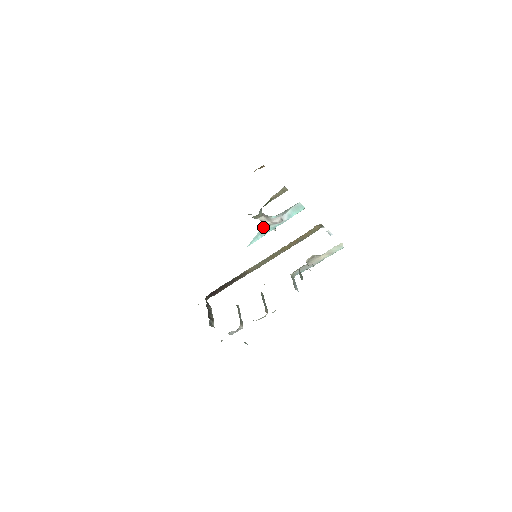
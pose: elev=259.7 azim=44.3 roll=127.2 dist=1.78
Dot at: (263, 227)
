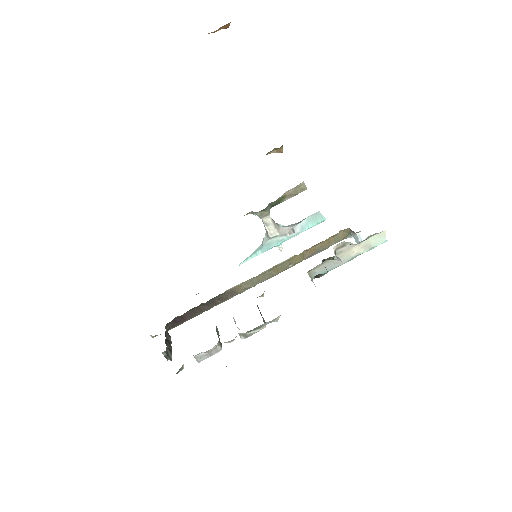
Dot at: (266, 239)
